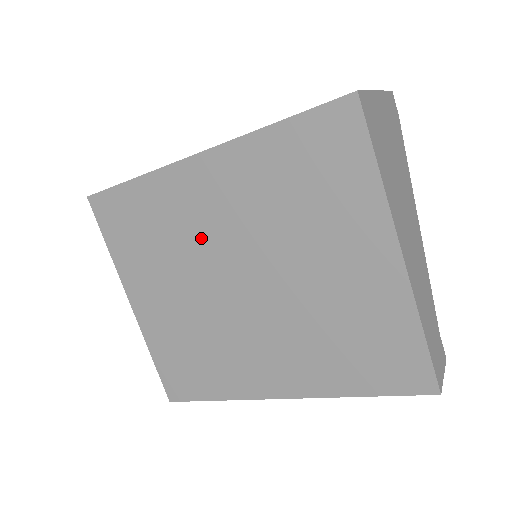
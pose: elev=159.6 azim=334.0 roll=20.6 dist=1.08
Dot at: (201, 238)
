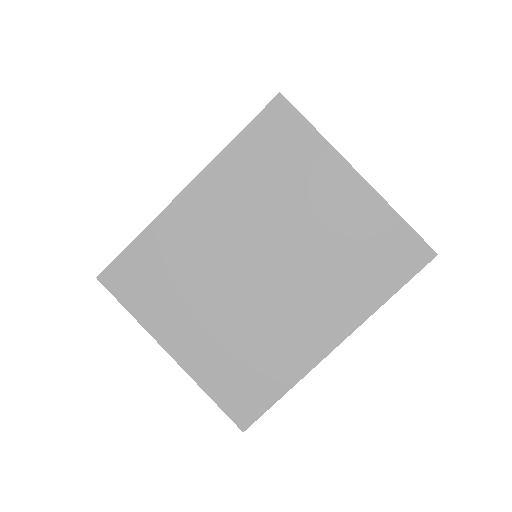
Dot at: (214, 250)
